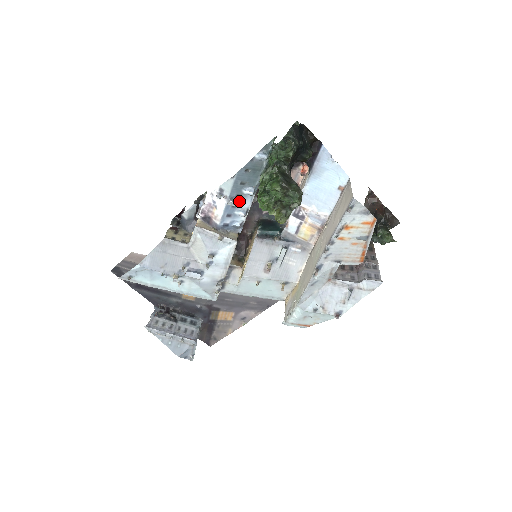
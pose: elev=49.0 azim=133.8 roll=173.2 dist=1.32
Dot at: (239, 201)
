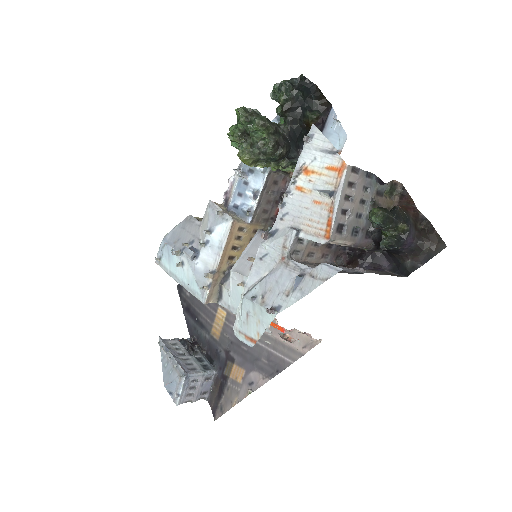
Dot at: (251, 178)
